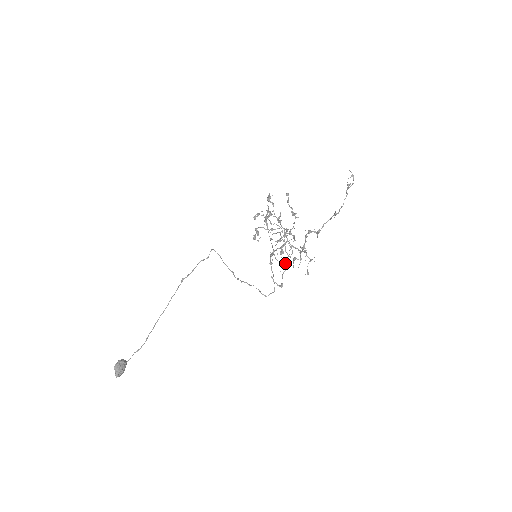
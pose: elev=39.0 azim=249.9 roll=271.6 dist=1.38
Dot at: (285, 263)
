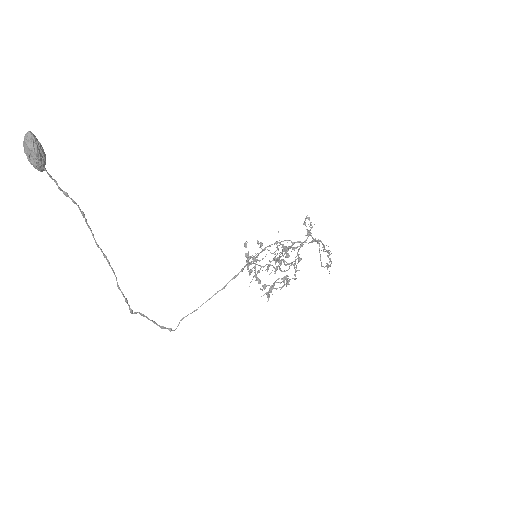
Dot at: (295, 257)
